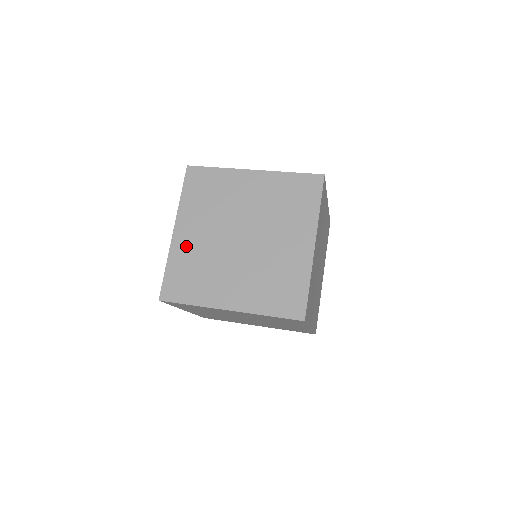
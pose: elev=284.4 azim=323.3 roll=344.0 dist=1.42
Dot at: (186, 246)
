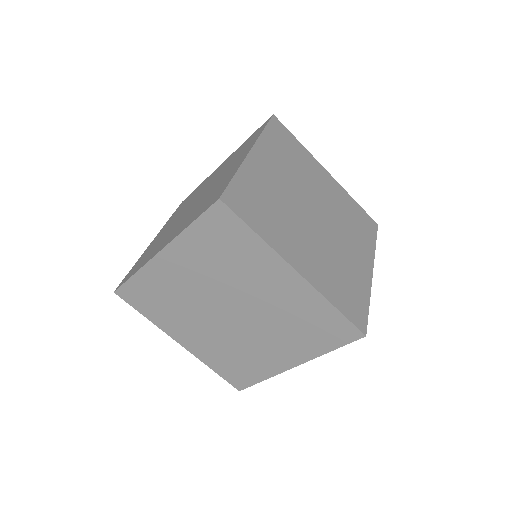
Dot at: (166, 276)
